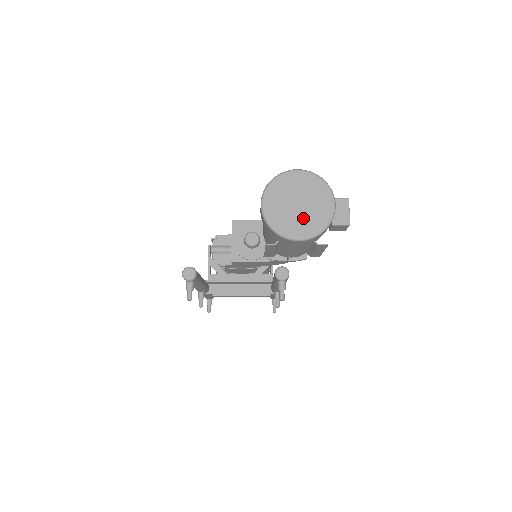
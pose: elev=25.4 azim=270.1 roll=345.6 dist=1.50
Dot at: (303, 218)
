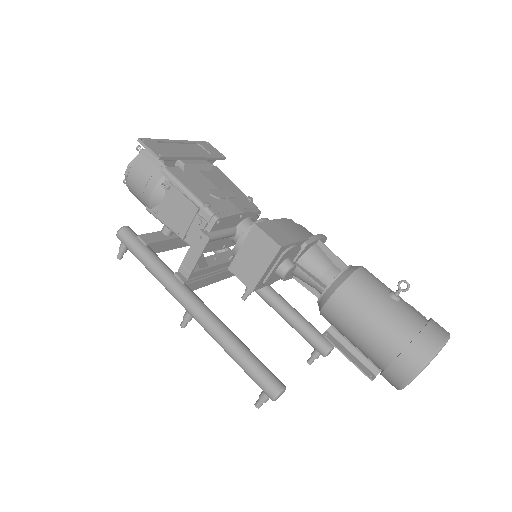
Dot at: occluded
